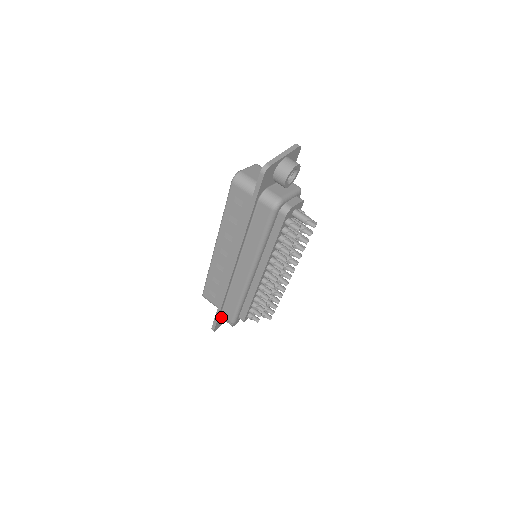
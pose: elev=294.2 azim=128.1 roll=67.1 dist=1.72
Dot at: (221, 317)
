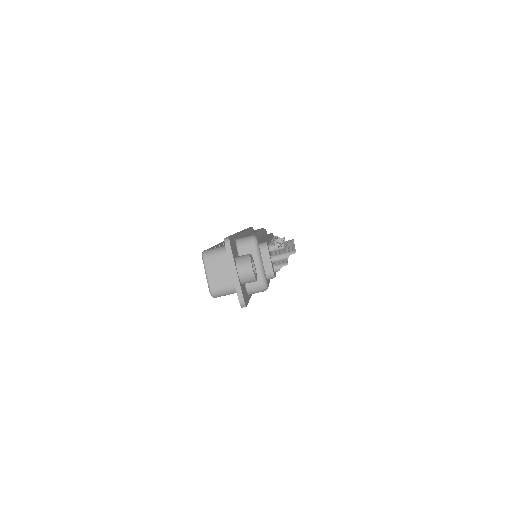
Dot at: occluded
